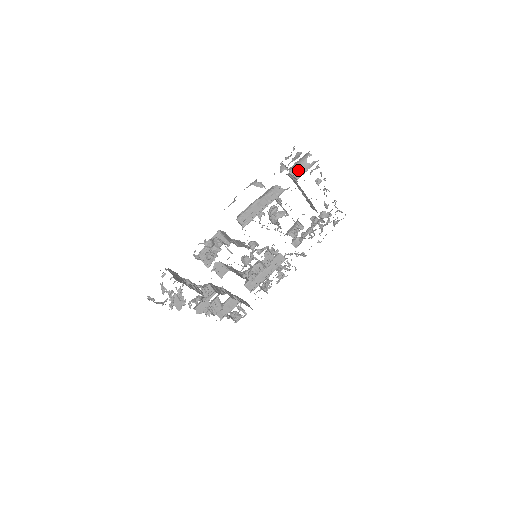
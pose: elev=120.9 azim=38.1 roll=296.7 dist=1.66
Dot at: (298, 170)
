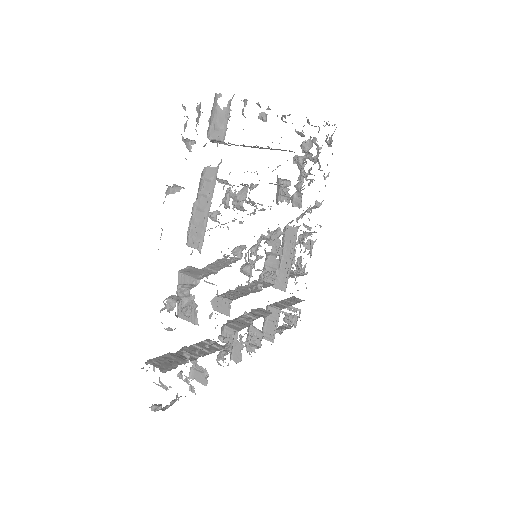
Dot at: (217, 128)
